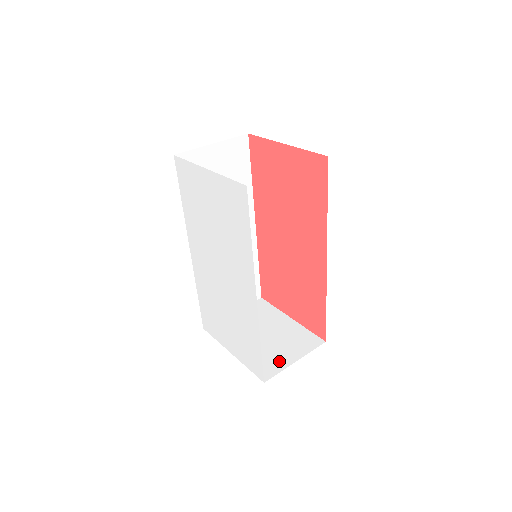
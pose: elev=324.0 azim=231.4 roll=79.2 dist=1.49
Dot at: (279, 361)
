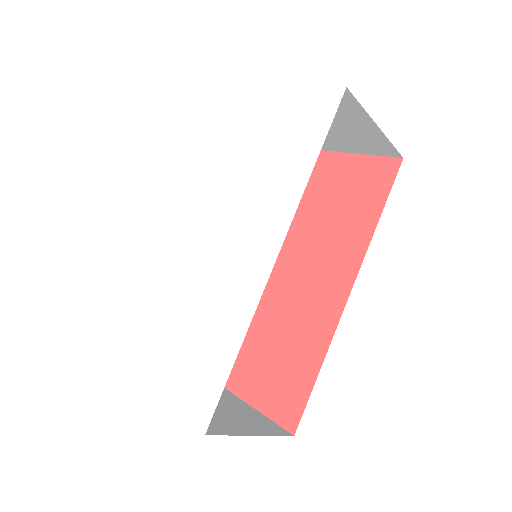
Dot at: (228, 424)
